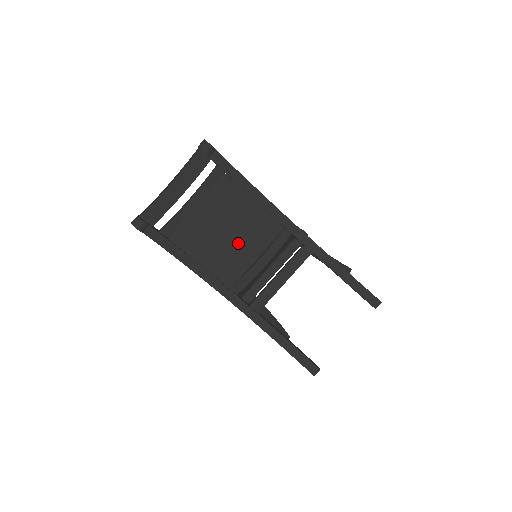
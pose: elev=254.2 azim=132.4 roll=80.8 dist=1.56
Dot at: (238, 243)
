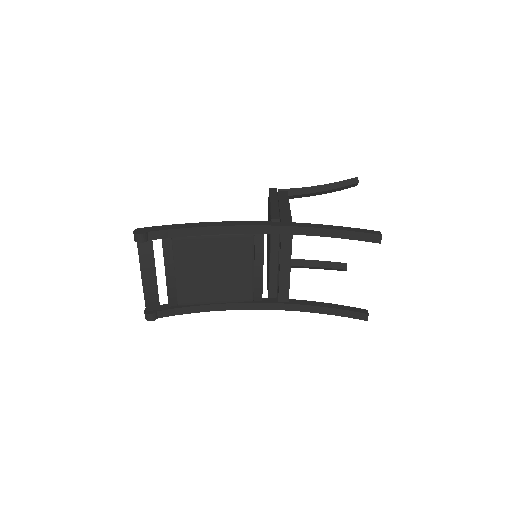
Dot at: (229, 271)
